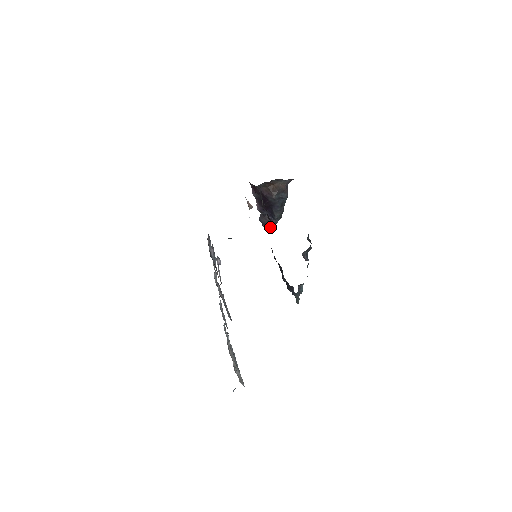
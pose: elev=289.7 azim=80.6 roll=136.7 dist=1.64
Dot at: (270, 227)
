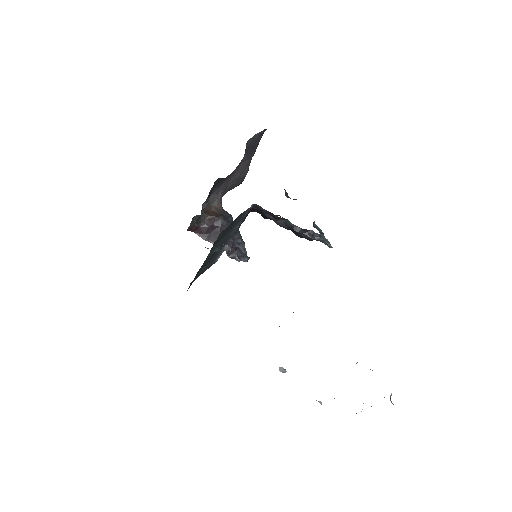
Dot at: (244, 256)
